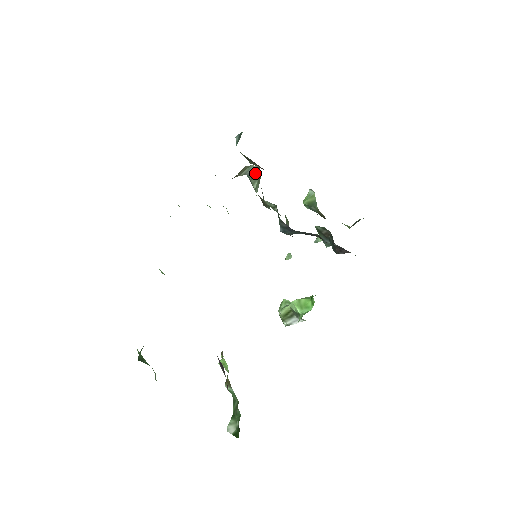
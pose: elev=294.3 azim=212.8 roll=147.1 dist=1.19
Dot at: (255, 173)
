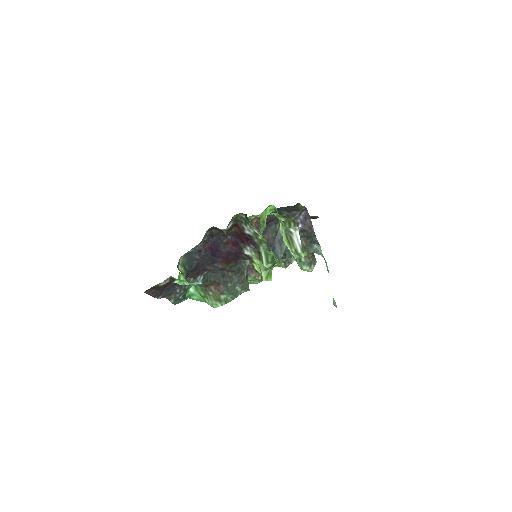
Dot at: occluded
